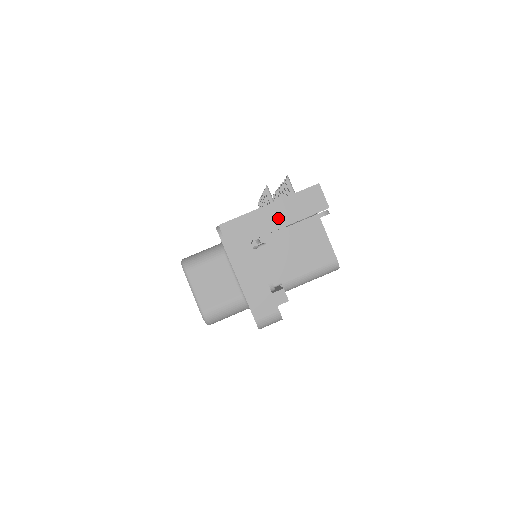
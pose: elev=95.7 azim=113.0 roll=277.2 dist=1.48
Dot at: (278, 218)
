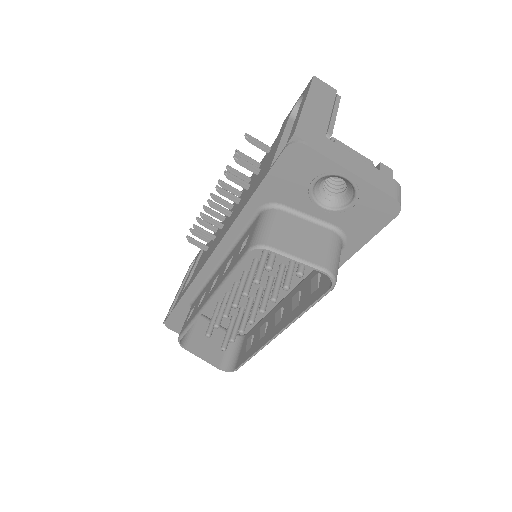
Dot at: (321, 110)
